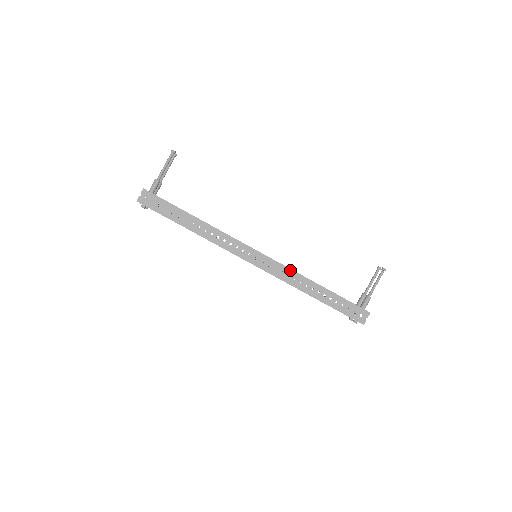
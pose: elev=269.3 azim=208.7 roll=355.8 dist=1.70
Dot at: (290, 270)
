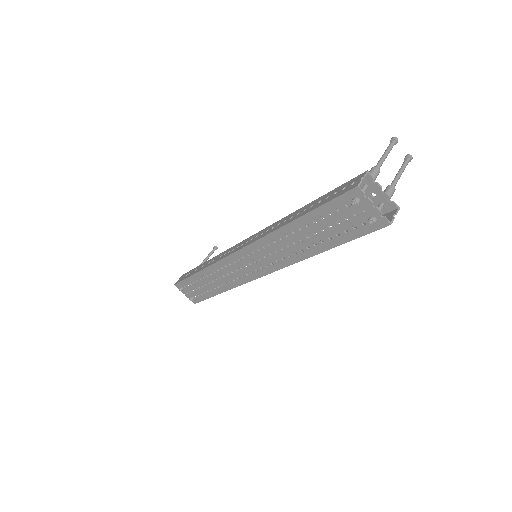
Dot at: (271, 225)
